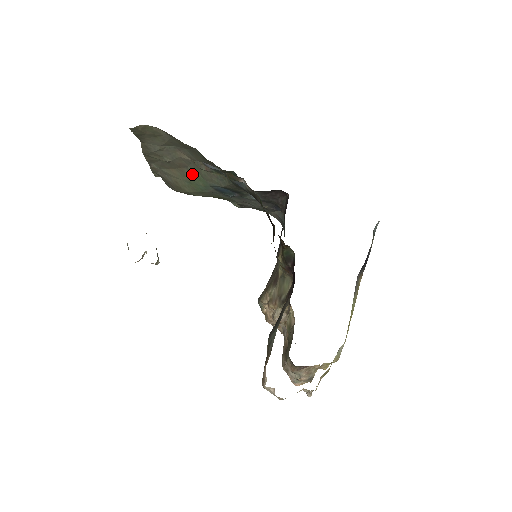
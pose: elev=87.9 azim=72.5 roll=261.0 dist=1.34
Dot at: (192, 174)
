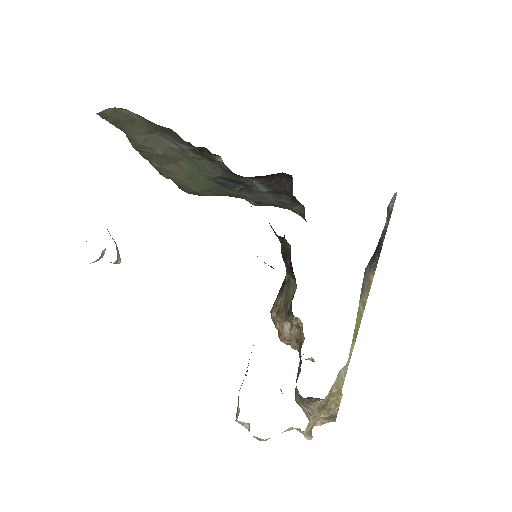
Dot at: (190, 167)
